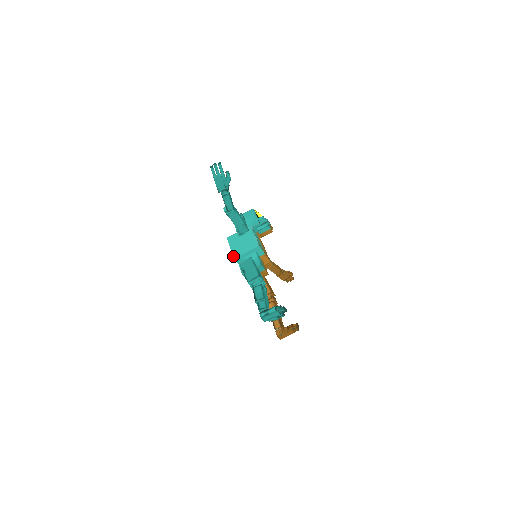
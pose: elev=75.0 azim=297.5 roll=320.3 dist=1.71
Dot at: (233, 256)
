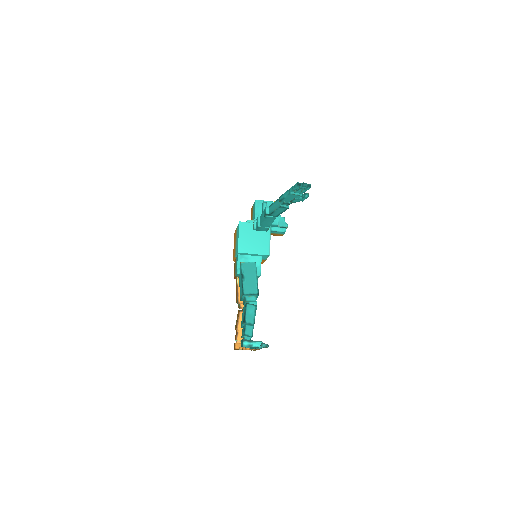
Dot at: (238, 249)
